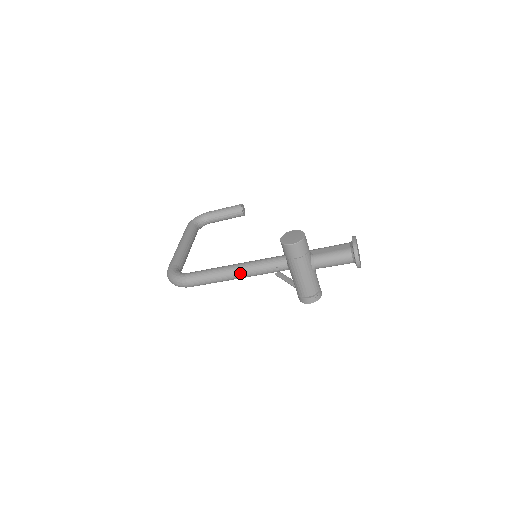
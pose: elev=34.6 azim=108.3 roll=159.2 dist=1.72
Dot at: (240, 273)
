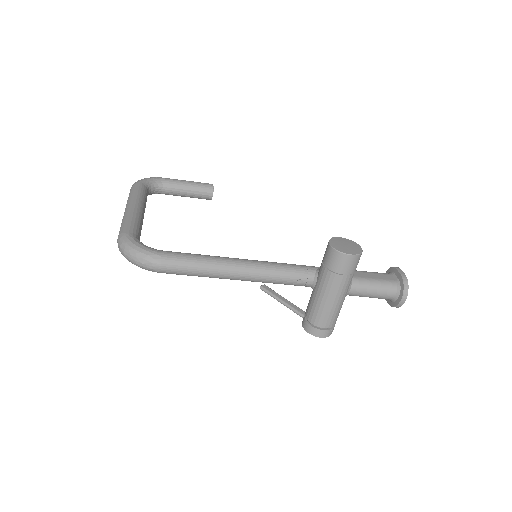
Dot at: (248, 273)
